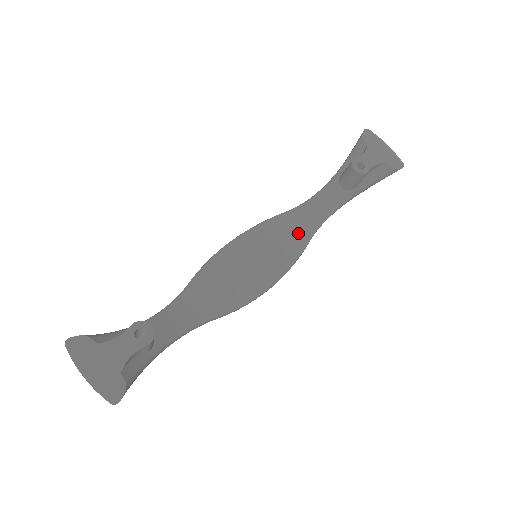
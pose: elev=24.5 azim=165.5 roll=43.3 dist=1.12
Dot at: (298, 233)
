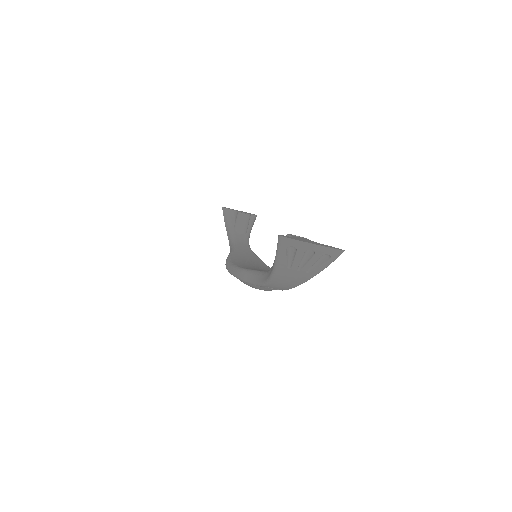
Dot at: (251, 255)
